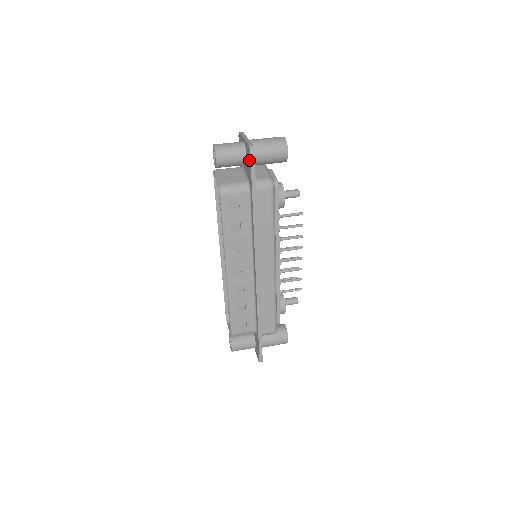
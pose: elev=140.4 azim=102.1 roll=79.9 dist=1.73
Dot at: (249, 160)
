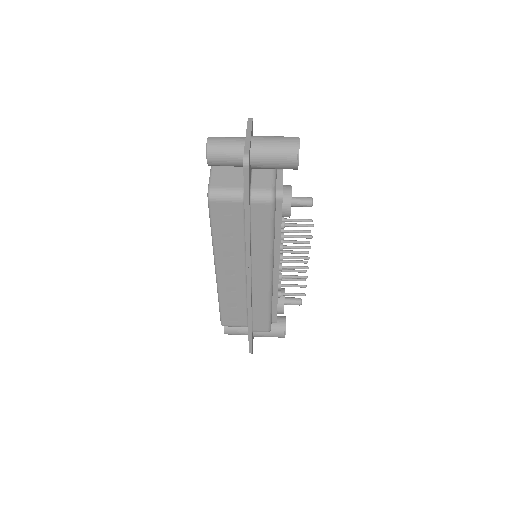
Dot at: occluded
